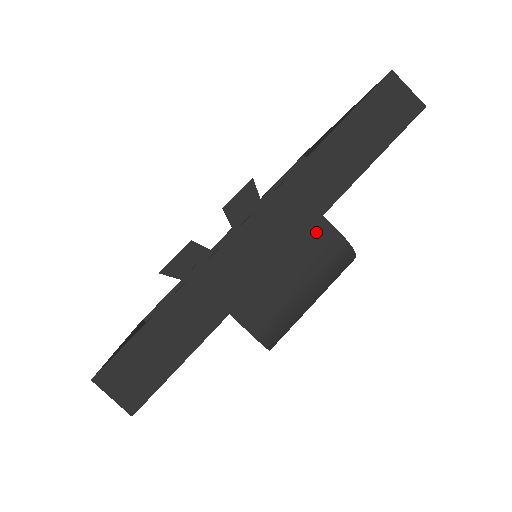
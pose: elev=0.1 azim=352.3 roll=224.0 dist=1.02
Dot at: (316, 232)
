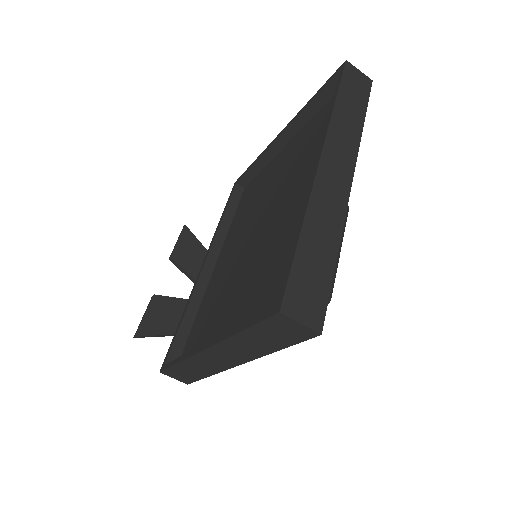
Dot at: occluded
